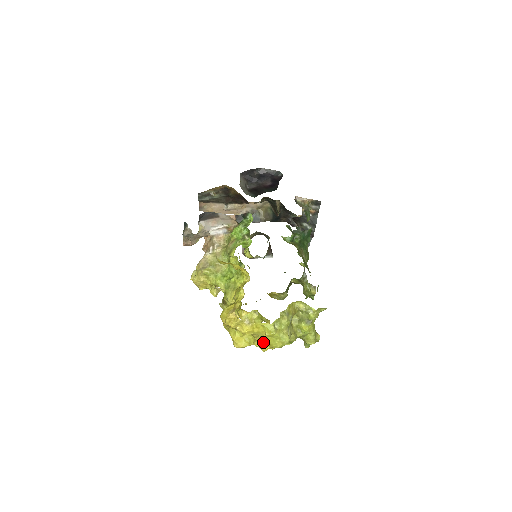
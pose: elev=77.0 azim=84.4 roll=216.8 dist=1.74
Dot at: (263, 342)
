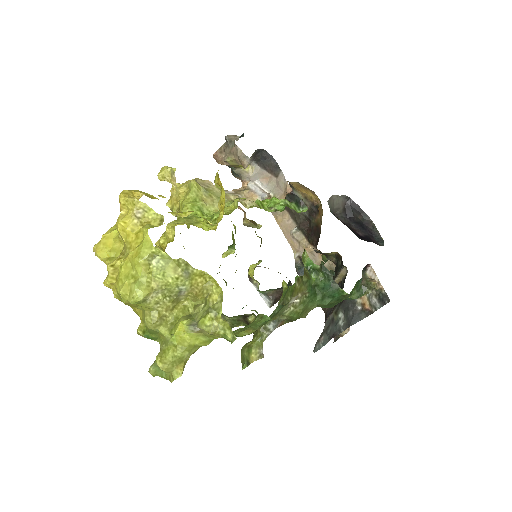
Dot at: (118, 267)
